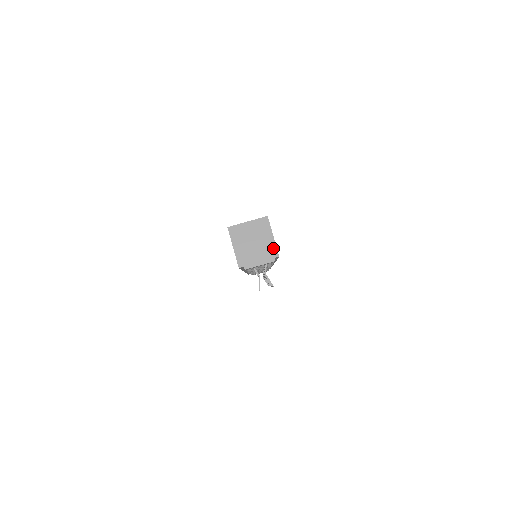
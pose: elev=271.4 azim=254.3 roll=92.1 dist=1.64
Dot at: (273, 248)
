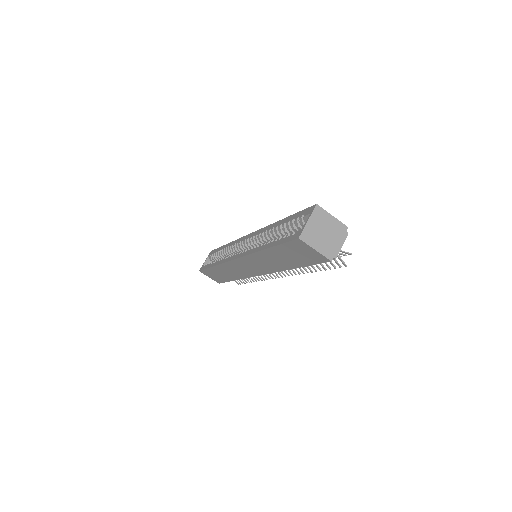
Dot at: (340, 225)
